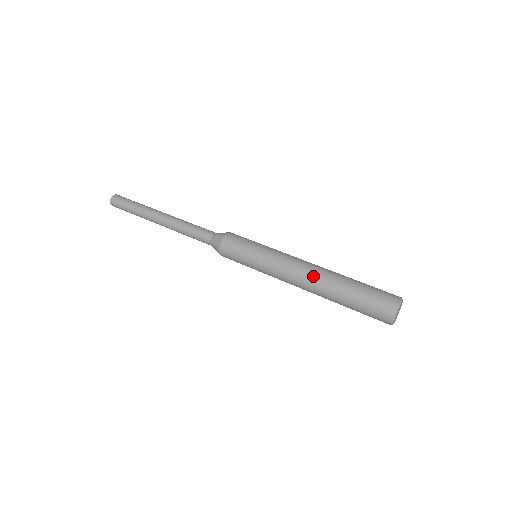
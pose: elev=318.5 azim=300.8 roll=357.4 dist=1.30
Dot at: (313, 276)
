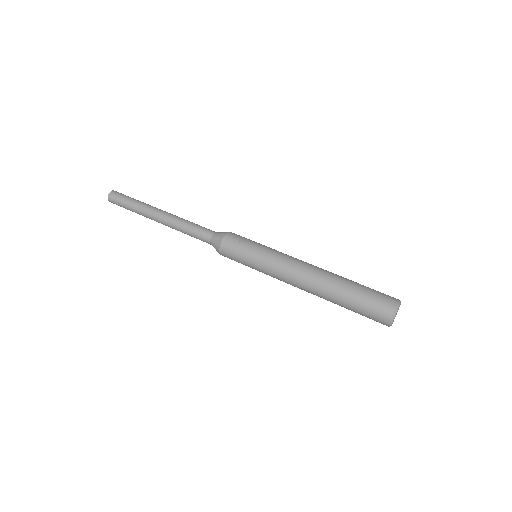
Dot at: (312, 280)
